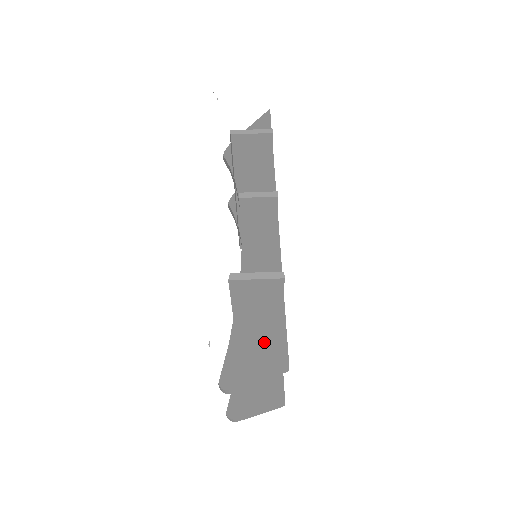
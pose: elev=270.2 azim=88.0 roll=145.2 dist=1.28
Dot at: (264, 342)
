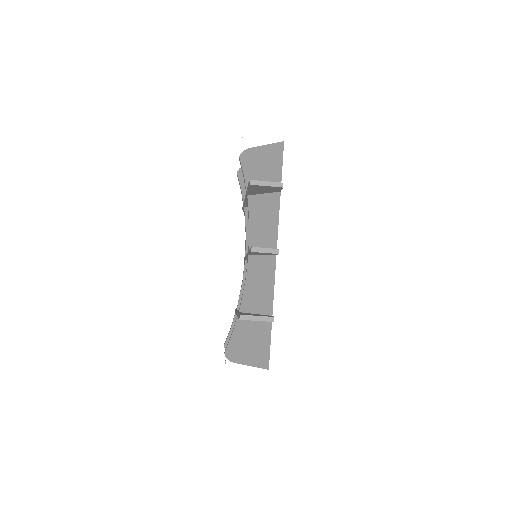
Dot at: (256, 345)
